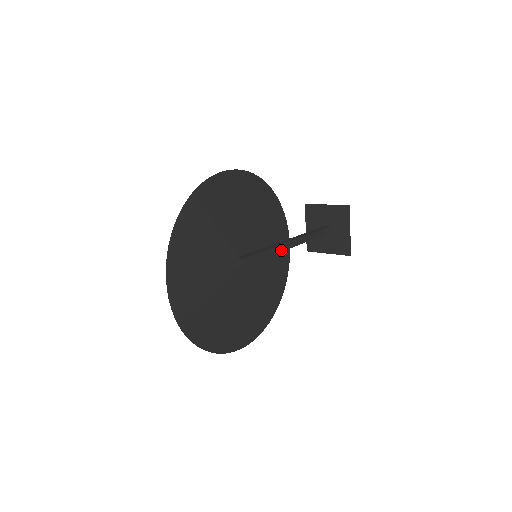
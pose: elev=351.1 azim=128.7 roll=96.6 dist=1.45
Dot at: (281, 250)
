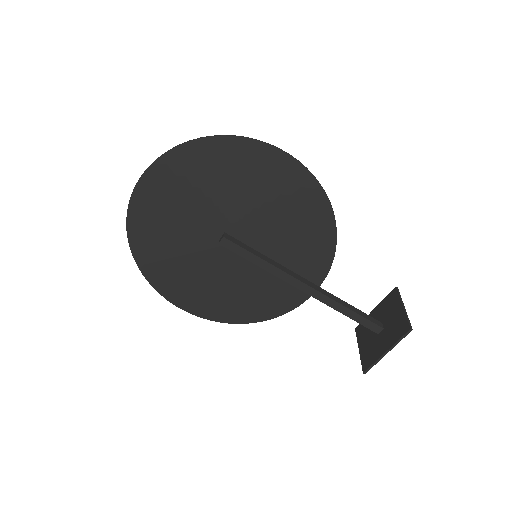
Dot at: (284, 278)
